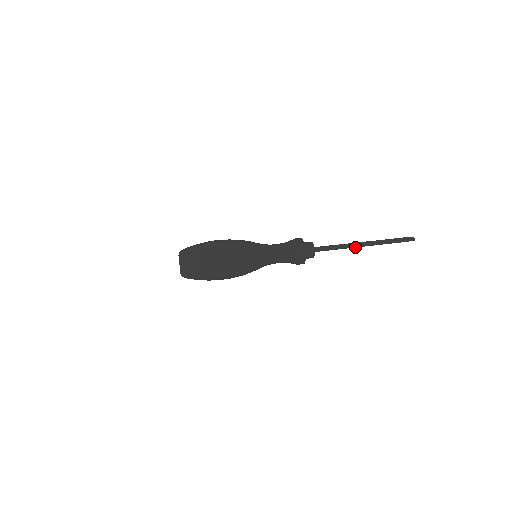
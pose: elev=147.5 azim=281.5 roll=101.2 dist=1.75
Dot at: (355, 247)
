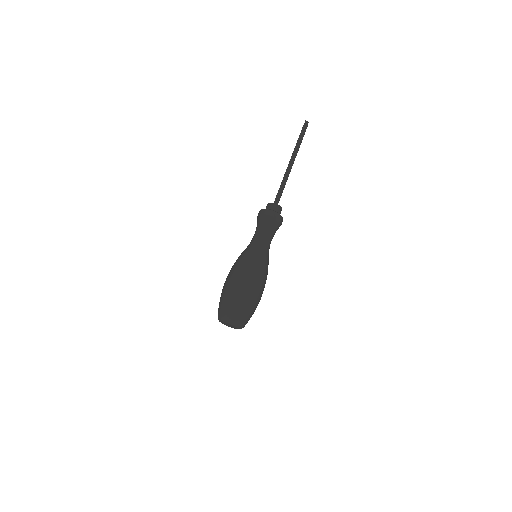
Dot at: (290, 171)
